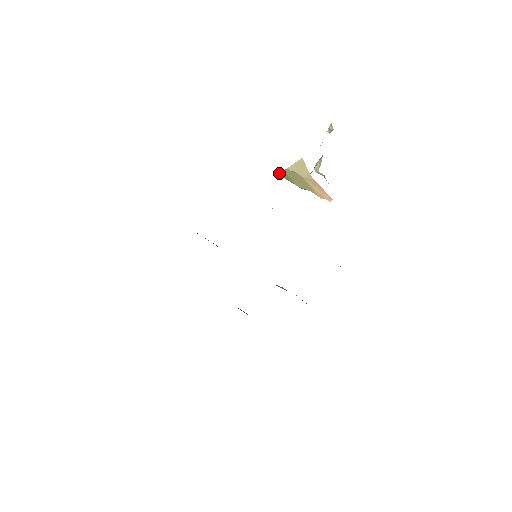
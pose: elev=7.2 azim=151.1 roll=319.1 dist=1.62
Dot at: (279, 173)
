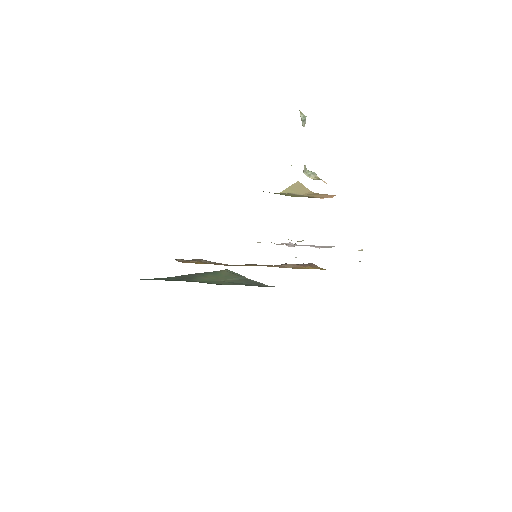
Dot at: occluded
